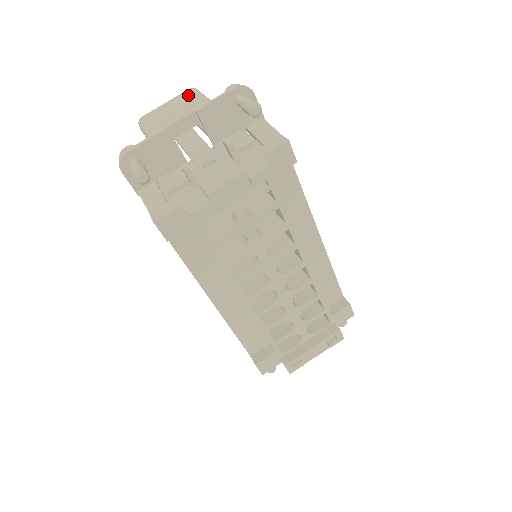
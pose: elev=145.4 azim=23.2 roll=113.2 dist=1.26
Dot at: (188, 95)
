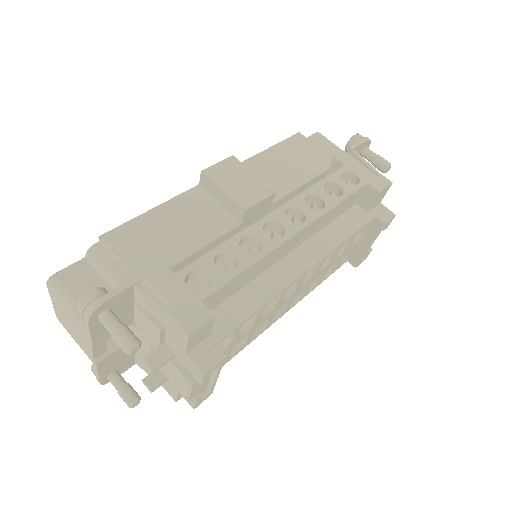
Dot at: (57, 302)
